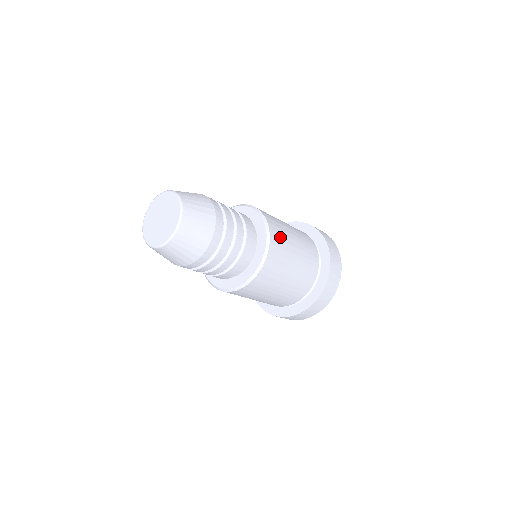
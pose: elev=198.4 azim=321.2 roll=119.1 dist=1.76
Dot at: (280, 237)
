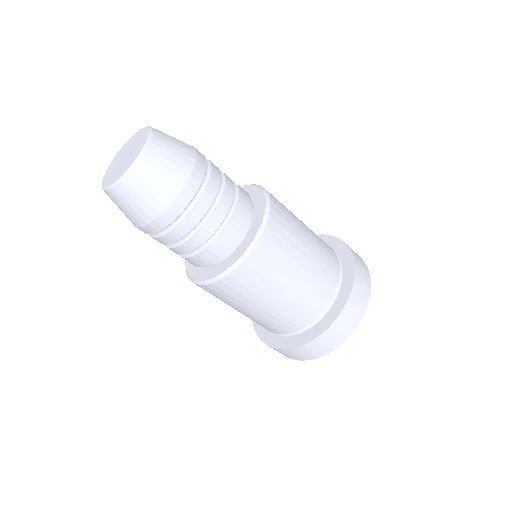
Dot at: (284, 210)
